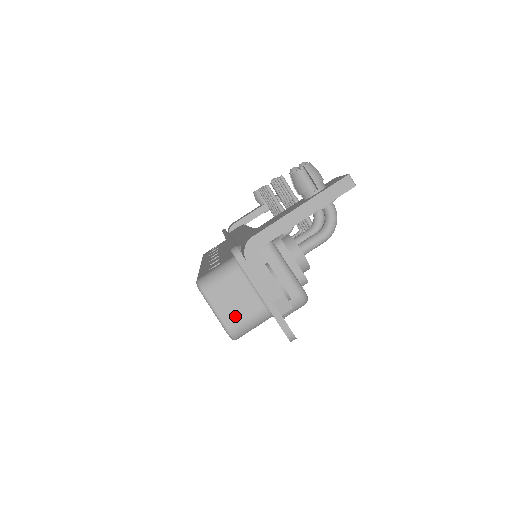
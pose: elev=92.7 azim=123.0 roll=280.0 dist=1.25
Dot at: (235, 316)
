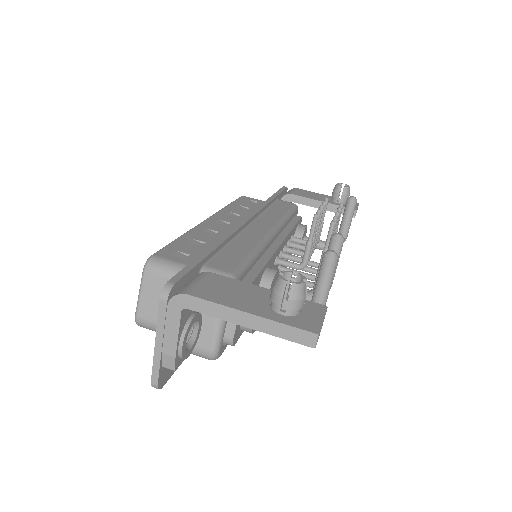
Dot at: (151, 313)
